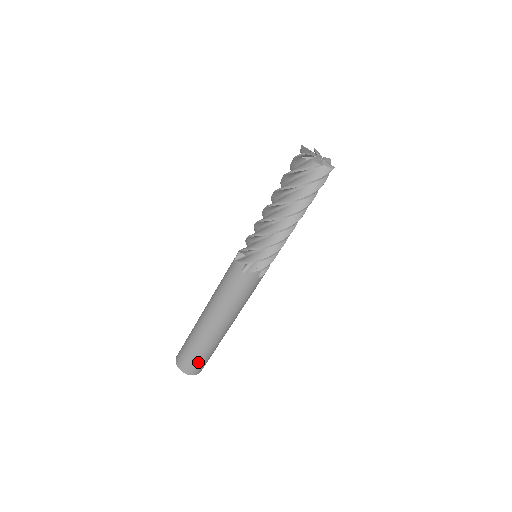
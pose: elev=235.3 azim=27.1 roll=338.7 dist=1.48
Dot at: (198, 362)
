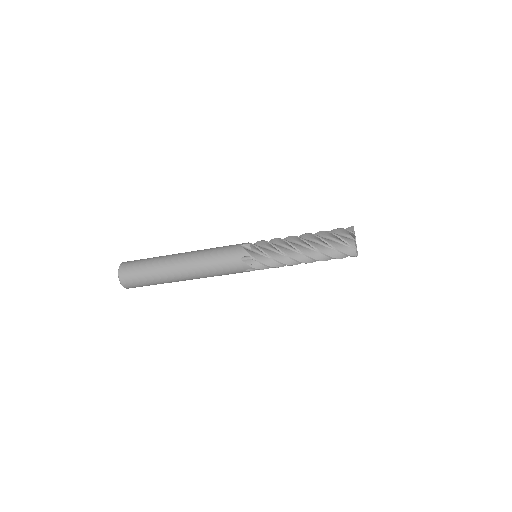
Dot at: (139, 282)
